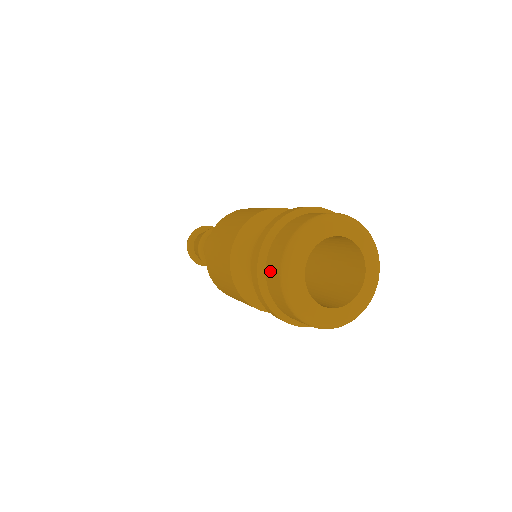
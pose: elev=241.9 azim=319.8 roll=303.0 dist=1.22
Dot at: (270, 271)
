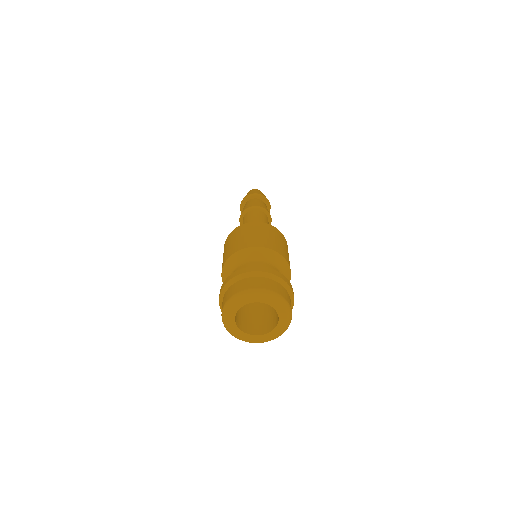
Dot at: occluded
